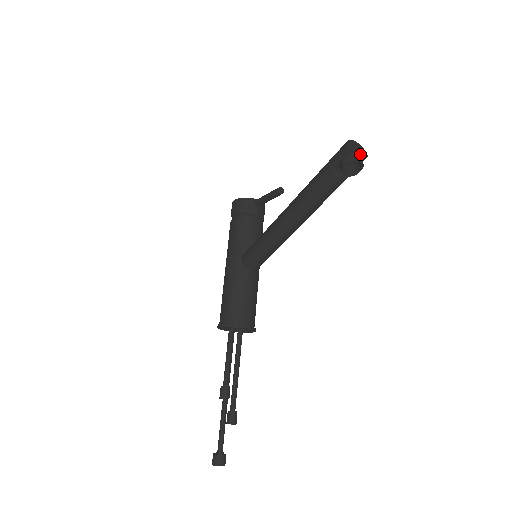
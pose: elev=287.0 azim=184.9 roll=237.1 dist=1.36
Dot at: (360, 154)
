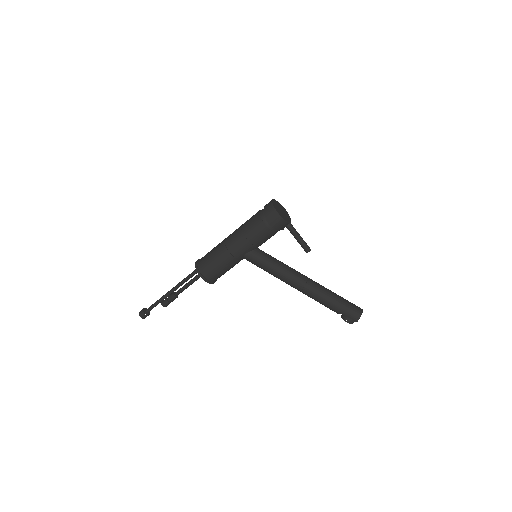
Dot at: occluded
